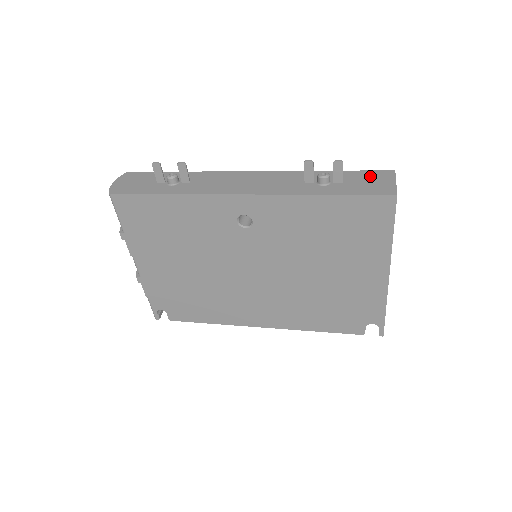
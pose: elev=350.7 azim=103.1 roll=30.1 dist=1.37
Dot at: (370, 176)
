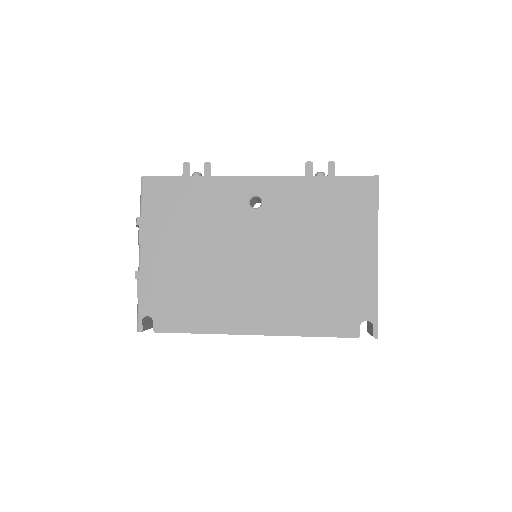
Dot at: occluded
